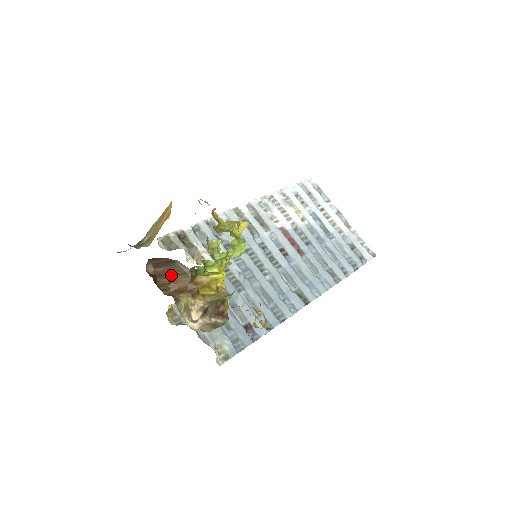
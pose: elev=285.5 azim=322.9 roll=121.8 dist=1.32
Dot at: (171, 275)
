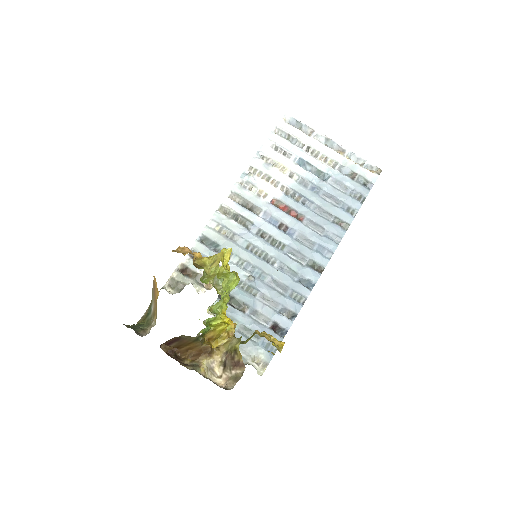
Dot at: (184, 345)
